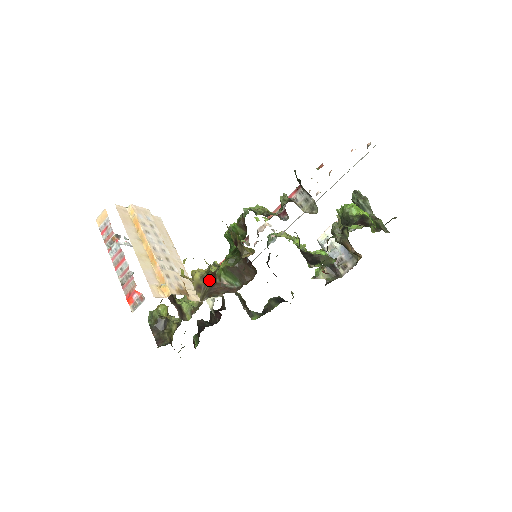
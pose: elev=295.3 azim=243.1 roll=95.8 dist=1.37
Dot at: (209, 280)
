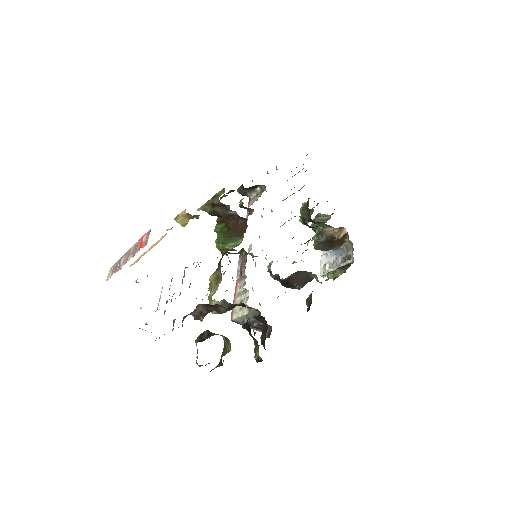
Dot at: (220, 263)
